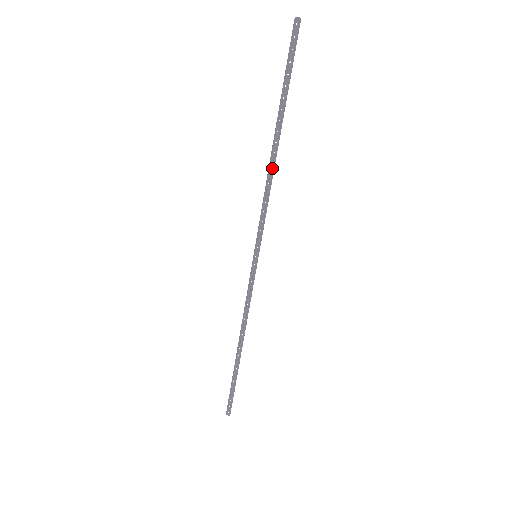
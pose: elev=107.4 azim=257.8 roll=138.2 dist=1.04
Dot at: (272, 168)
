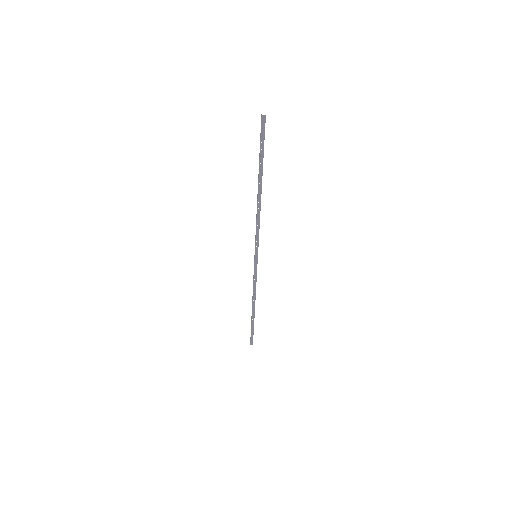
Dot at: (259, 205)
